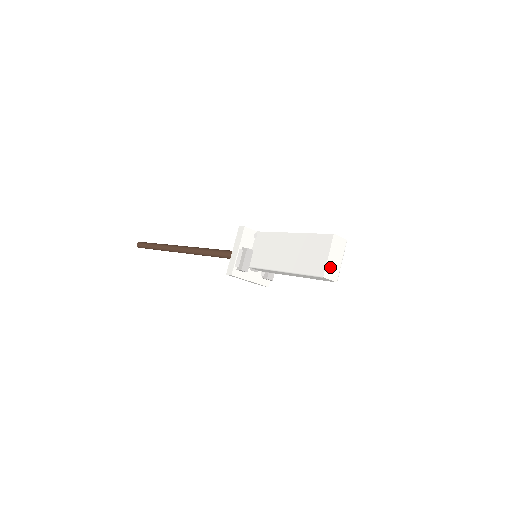
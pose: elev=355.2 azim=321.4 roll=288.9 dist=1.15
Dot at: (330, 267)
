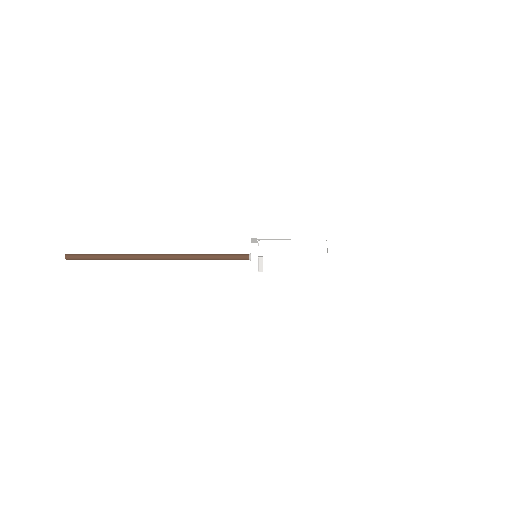
Dot at: (327, 259)
